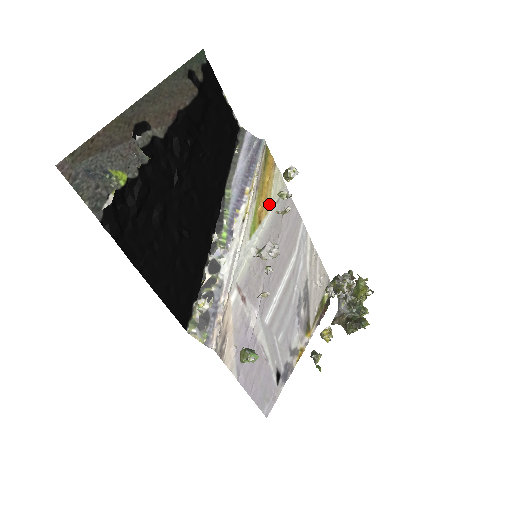
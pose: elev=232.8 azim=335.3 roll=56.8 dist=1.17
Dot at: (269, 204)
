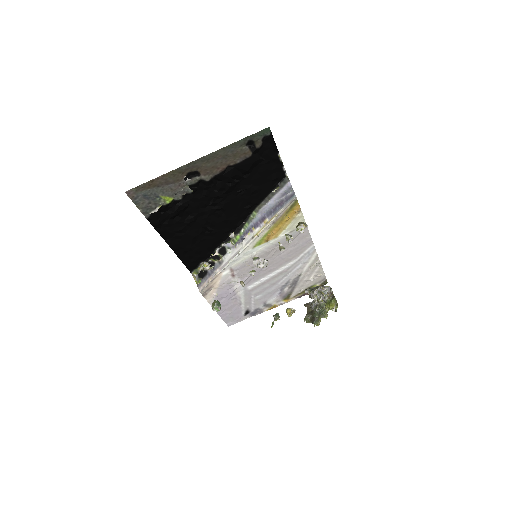
Dot at: (282, 232)
